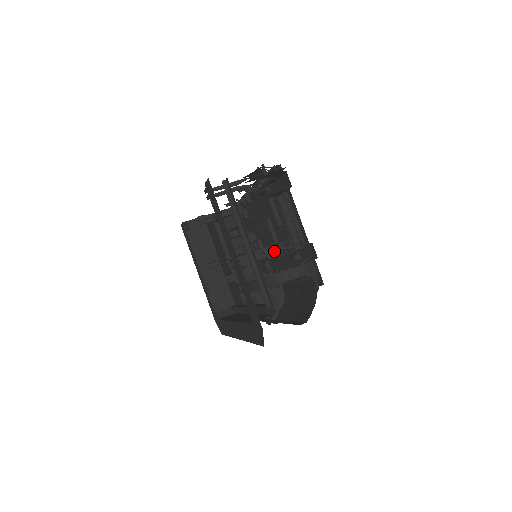
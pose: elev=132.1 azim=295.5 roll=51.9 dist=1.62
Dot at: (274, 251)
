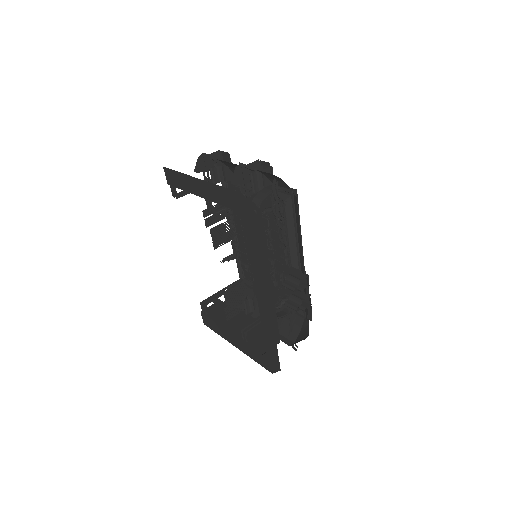
Dot at: (265, 237)
